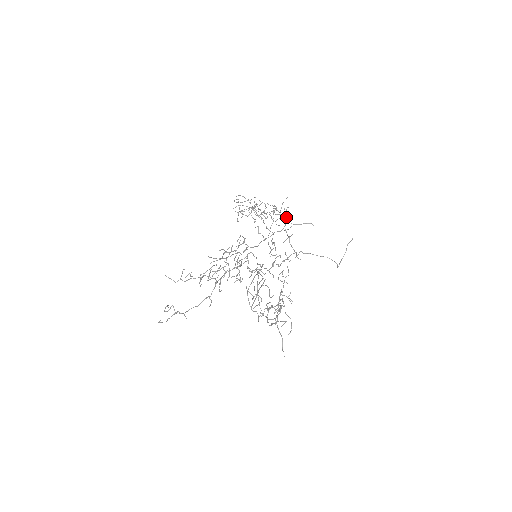
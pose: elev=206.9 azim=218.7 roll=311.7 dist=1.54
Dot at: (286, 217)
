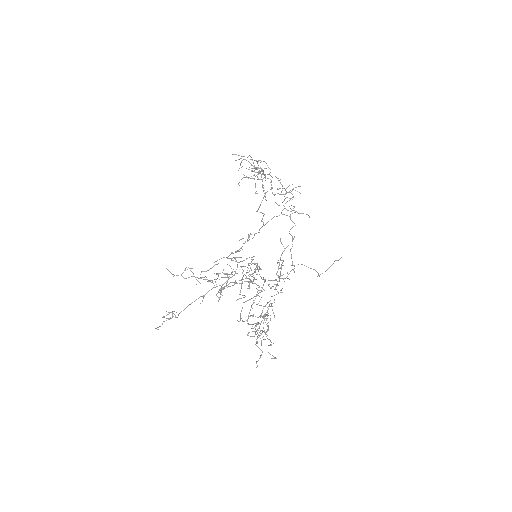
Dot at: (289, 200)
